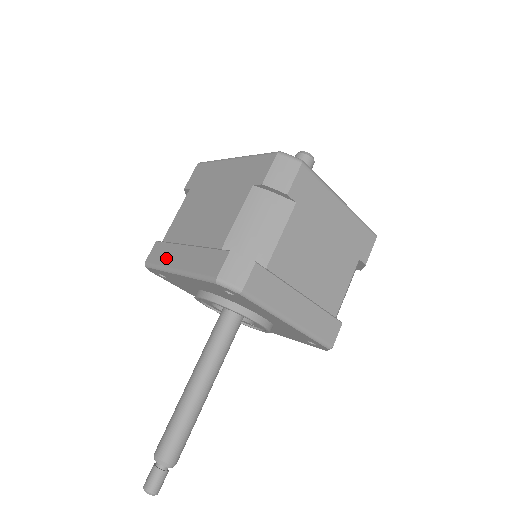
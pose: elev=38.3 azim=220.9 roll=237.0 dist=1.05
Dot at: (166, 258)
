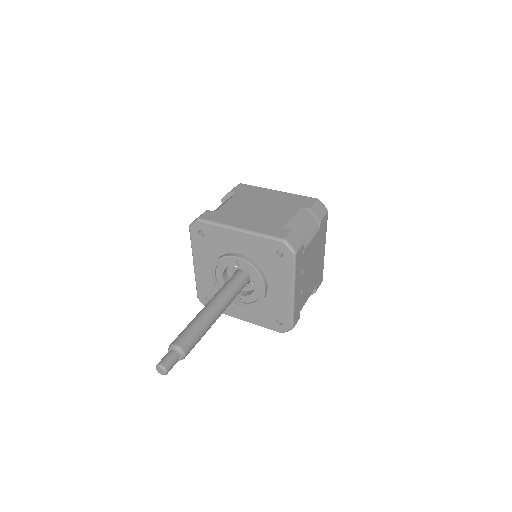
Dot at: (225, 220)
